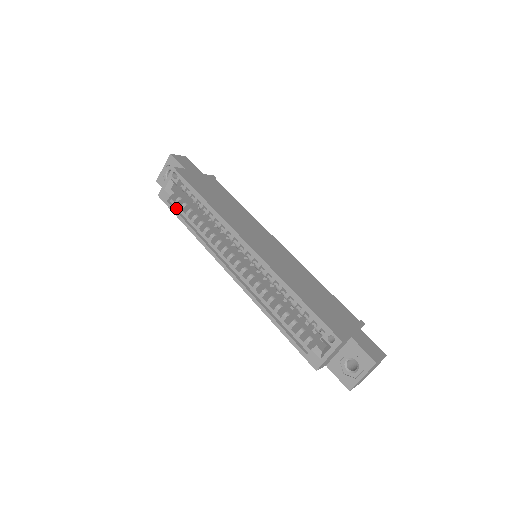
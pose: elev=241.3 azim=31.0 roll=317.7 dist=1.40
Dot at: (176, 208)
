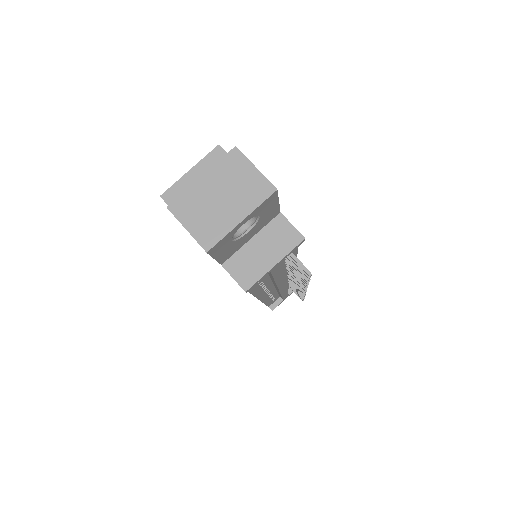
Dot at: occluded
